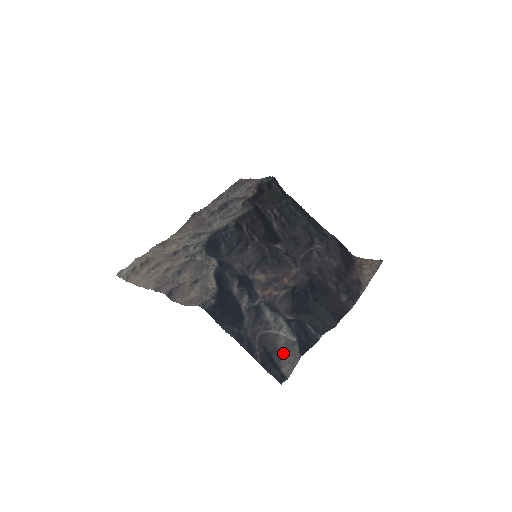
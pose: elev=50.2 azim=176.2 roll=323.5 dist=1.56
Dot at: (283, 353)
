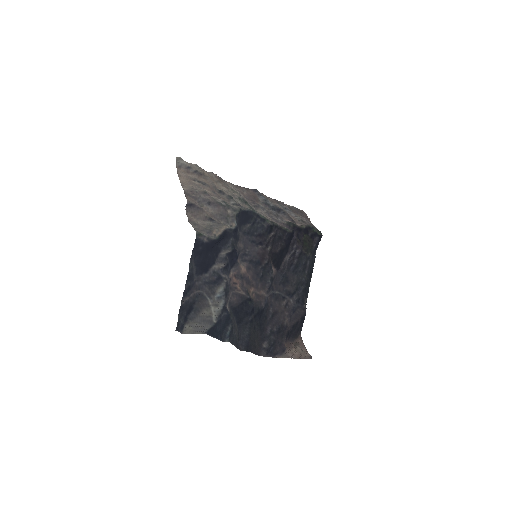
Dot at: (199, 318)
